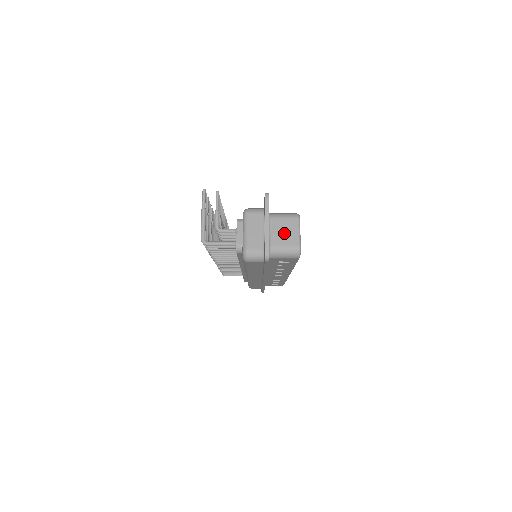
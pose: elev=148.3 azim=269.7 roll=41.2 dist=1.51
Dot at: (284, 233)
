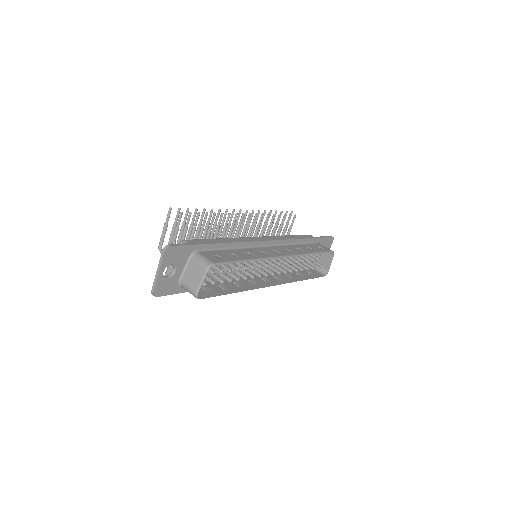
Dot at: (192, 276)
